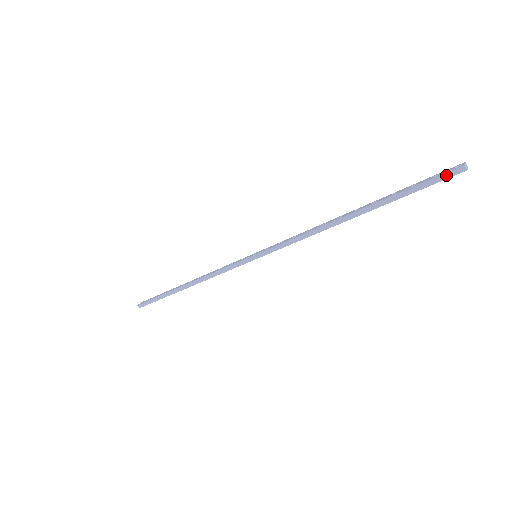
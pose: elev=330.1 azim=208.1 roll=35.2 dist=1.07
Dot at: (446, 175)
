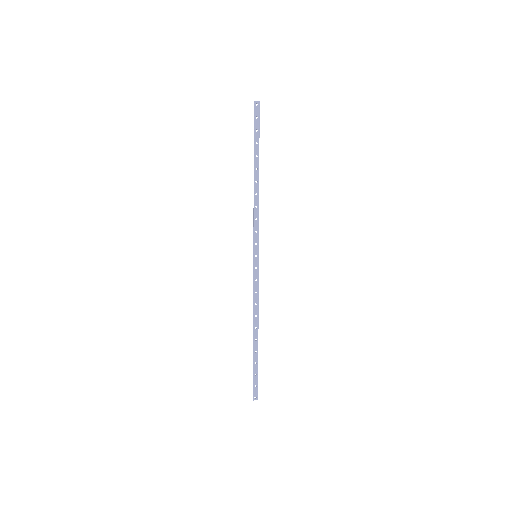
Dot at: (254, 112)
